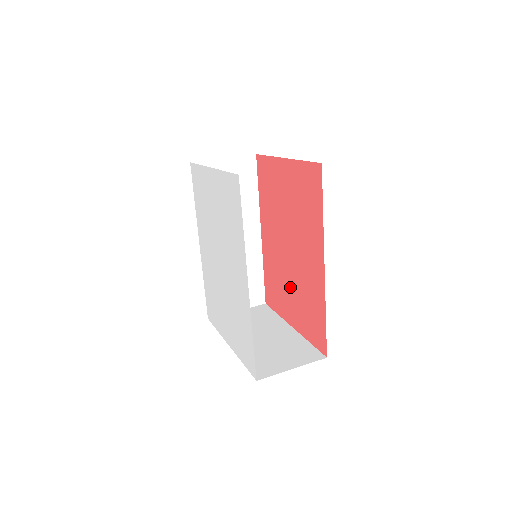
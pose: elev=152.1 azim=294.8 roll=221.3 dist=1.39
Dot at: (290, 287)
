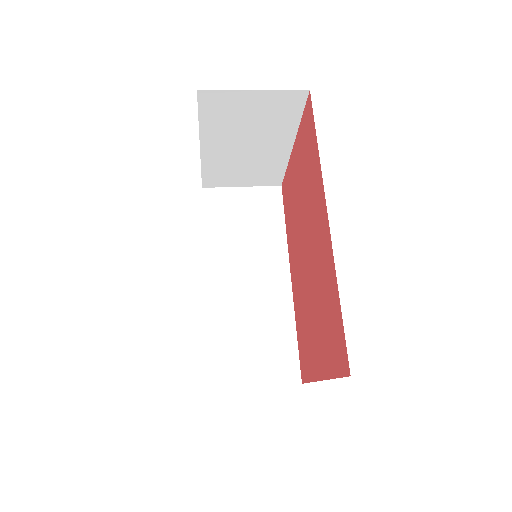
Dot at: (312, 311)
